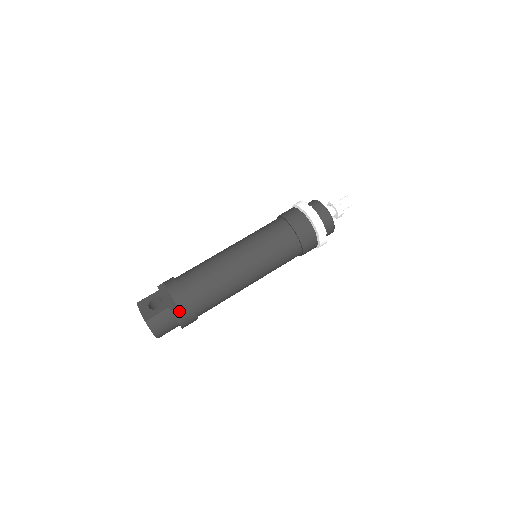
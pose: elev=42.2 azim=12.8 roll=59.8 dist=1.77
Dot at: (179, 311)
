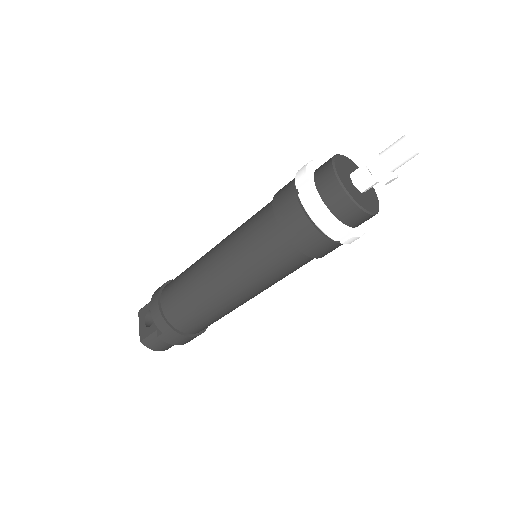
Dot at: (166, 336)
